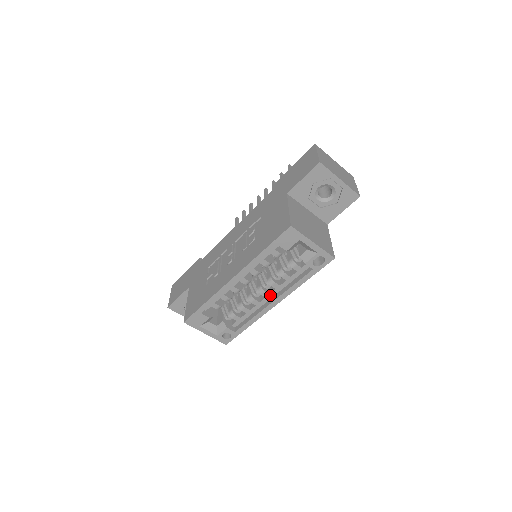
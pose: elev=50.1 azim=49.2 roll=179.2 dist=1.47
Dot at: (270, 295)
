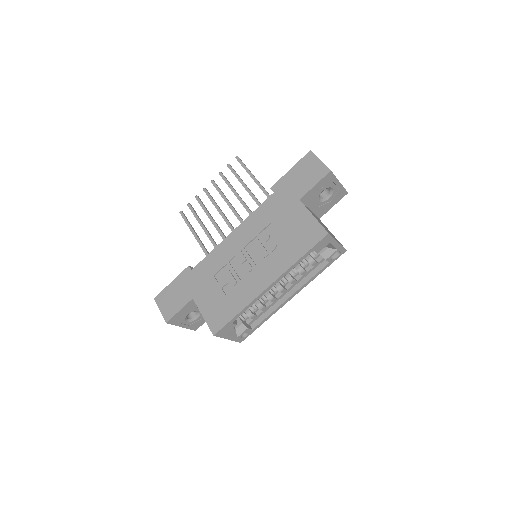
Dot at: (287, 291)
